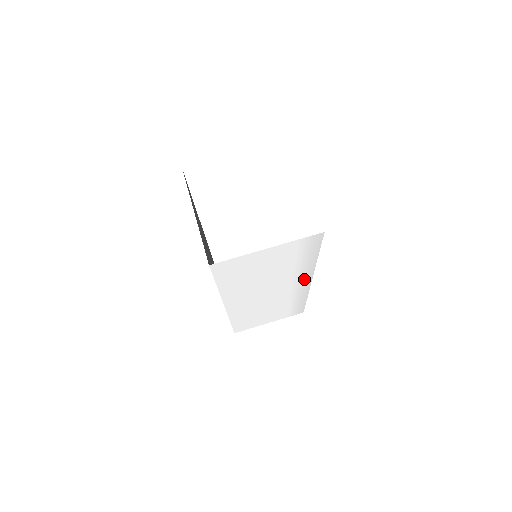
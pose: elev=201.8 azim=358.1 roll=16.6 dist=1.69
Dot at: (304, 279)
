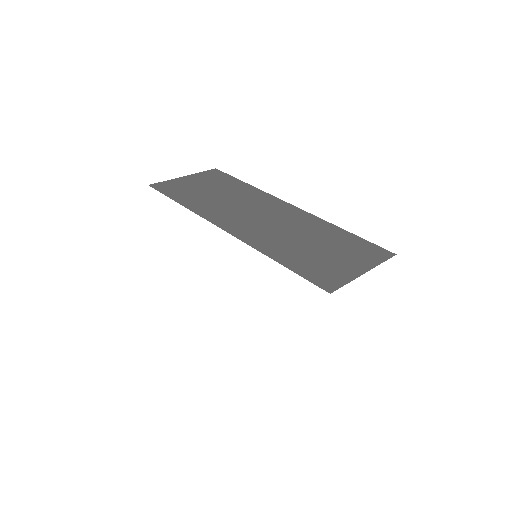
Dot at: occluded
